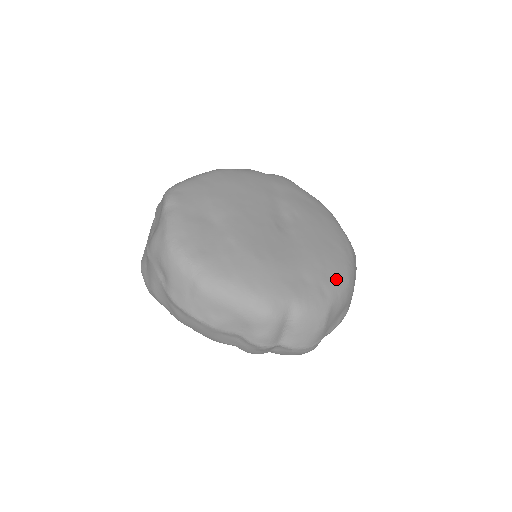
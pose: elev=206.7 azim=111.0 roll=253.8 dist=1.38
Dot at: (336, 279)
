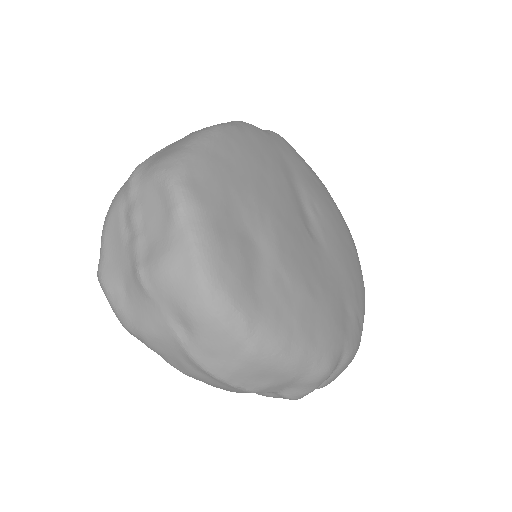
Dot at: (362, 299)
